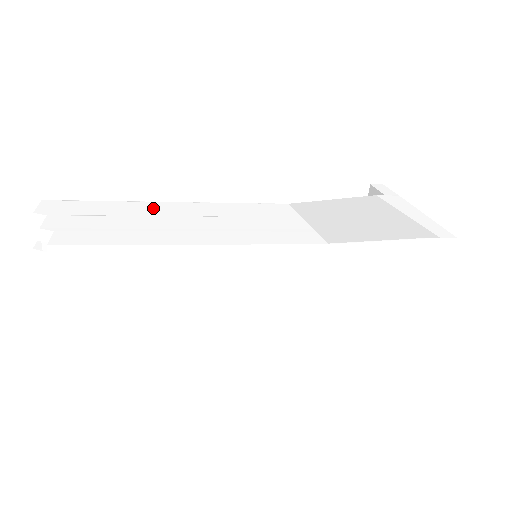
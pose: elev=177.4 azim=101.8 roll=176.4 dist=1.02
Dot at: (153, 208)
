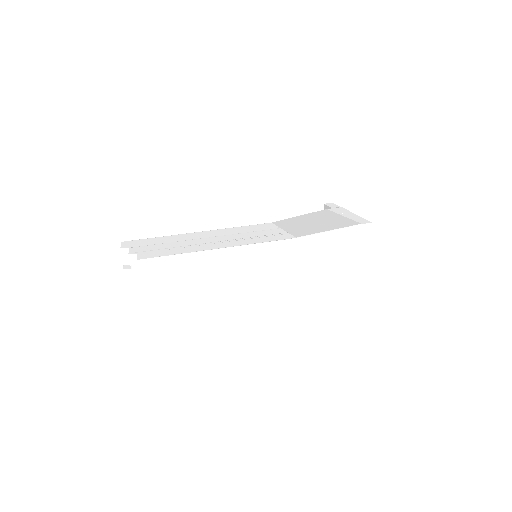
Dot at: (189, 236)
